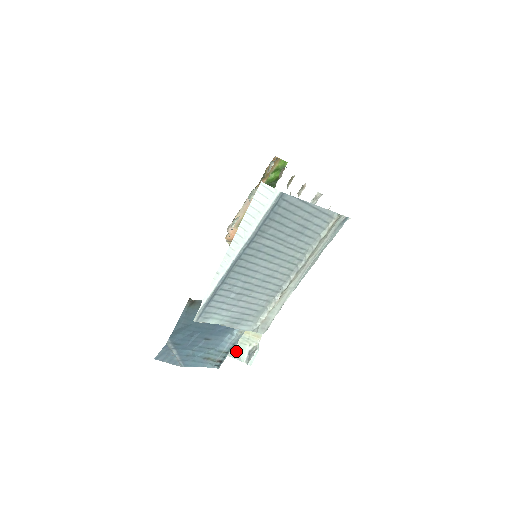
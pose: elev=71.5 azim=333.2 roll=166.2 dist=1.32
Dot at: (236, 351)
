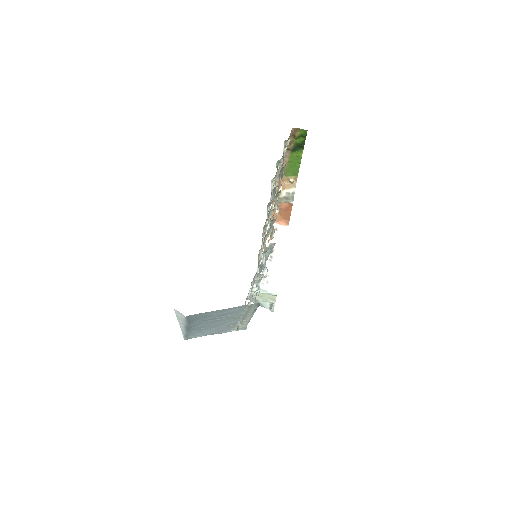
Dot at: (261, 304)
